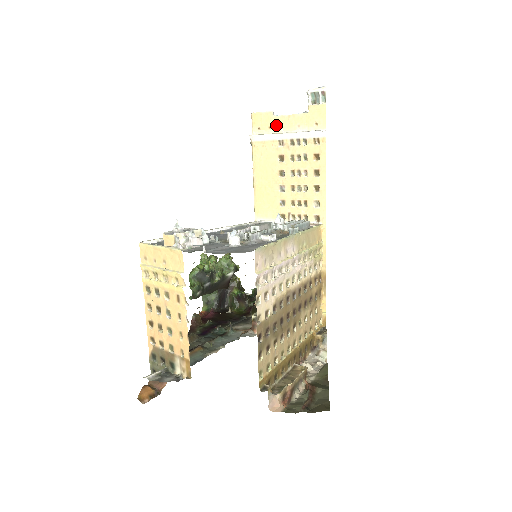
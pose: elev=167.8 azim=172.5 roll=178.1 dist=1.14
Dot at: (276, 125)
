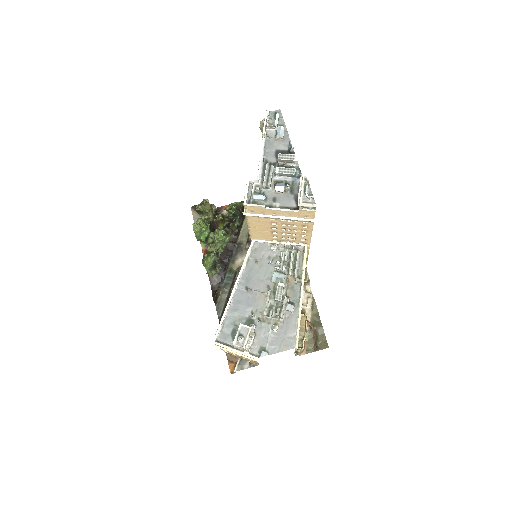
Dot at: (269, 212)
